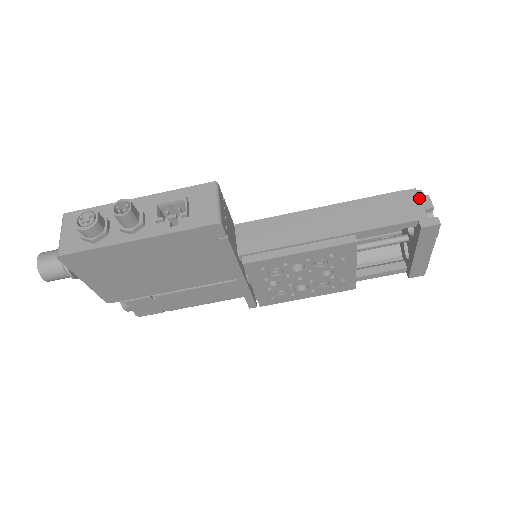
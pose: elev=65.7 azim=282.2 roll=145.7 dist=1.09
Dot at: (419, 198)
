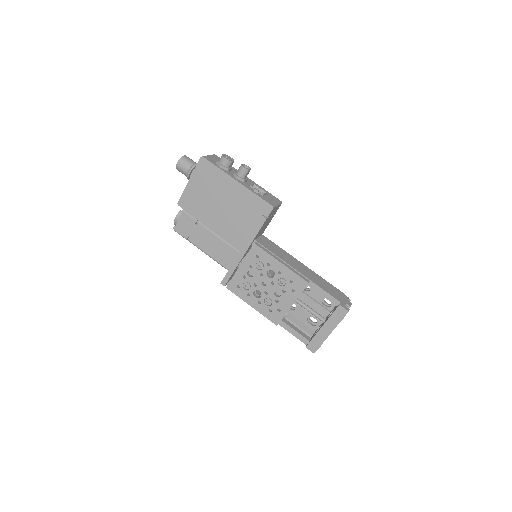
Dot at: (347, 300)
